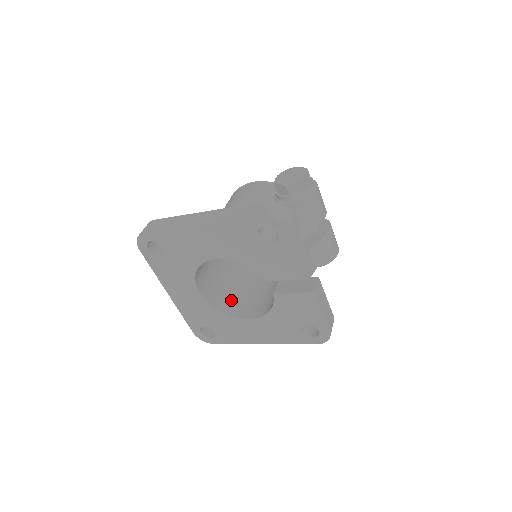
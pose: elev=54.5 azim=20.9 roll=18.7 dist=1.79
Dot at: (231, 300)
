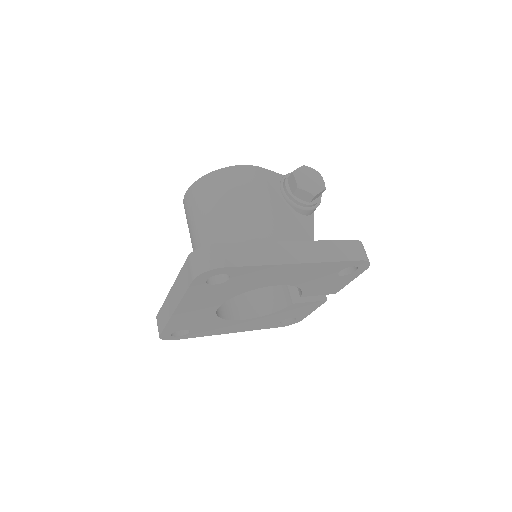
Dot at: occluded
